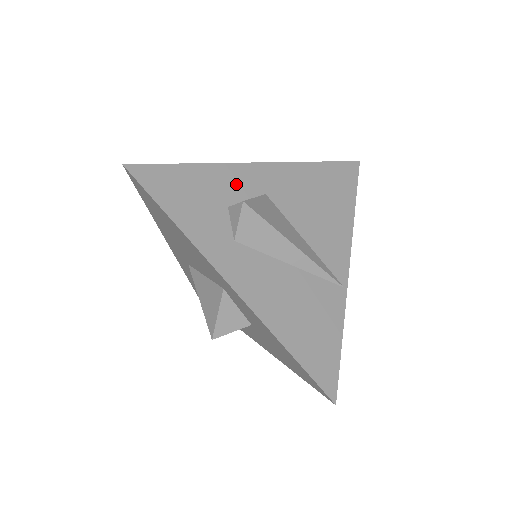
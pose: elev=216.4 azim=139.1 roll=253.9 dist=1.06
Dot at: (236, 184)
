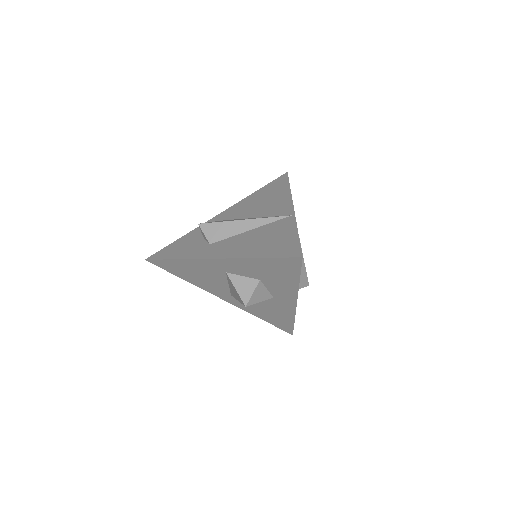
Dot at: occluded
